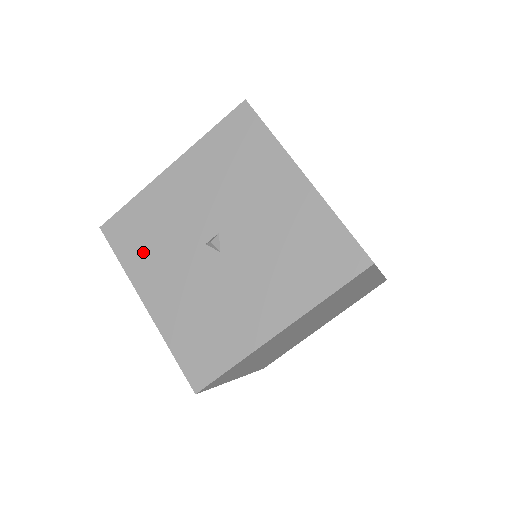
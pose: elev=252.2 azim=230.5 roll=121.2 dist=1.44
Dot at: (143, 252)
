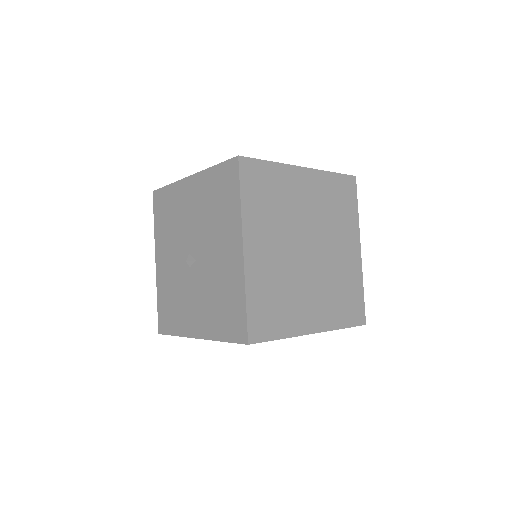
Dot at: (177, 315)
